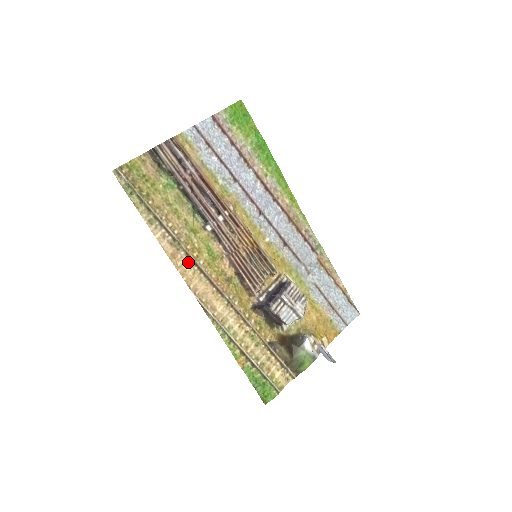
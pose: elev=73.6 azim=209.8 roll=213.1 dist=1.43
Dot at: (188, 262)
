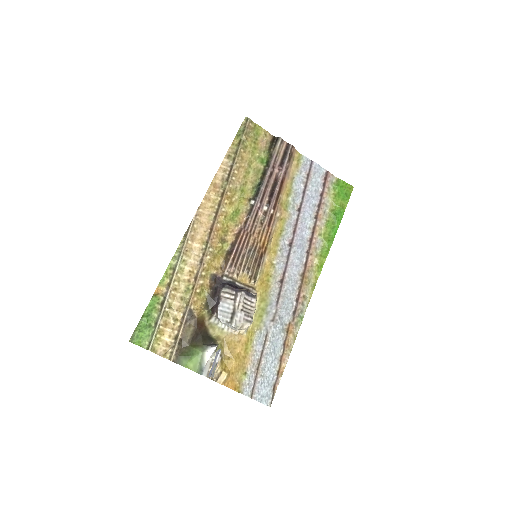
Dot at: (217, 198)
